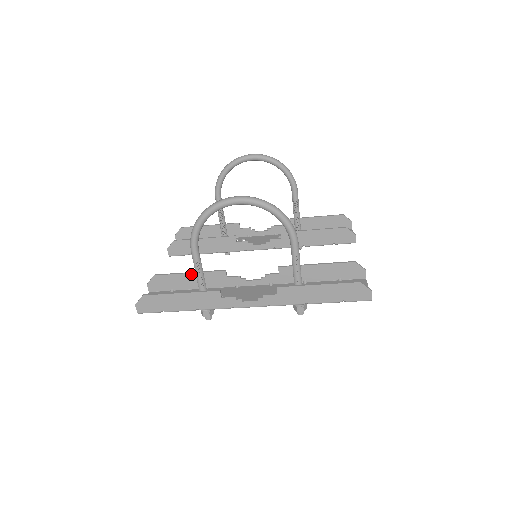
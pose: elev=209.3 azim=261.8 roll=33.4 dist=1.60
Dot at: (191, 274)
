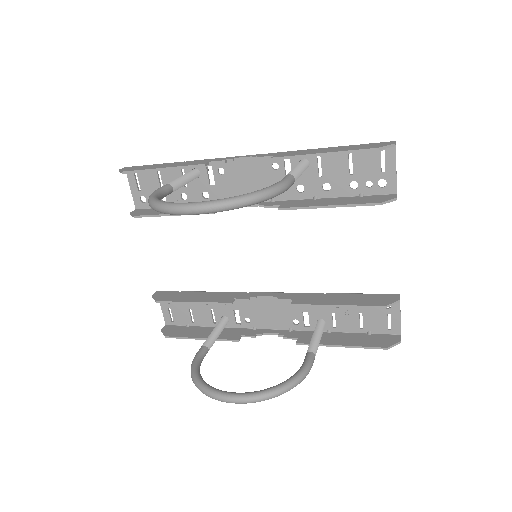
Dot at: (195, 303)
